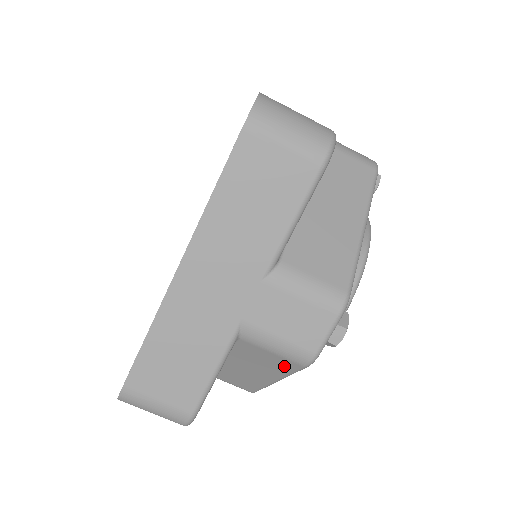
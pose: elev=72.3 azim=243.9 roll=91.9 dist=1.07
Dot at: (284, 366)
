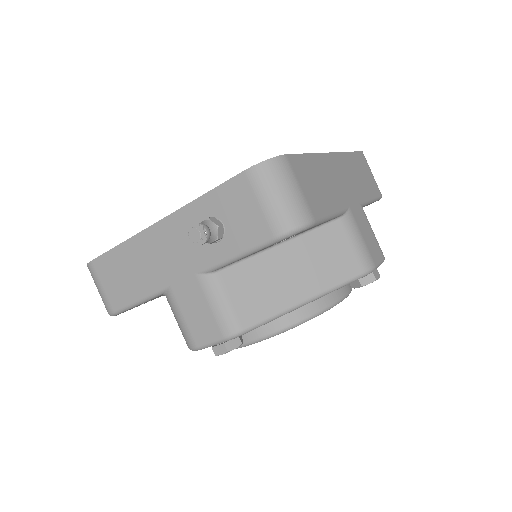
Dot at: (344, 269)
